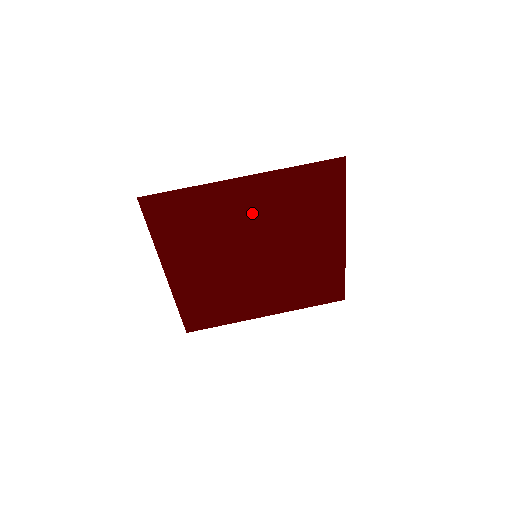
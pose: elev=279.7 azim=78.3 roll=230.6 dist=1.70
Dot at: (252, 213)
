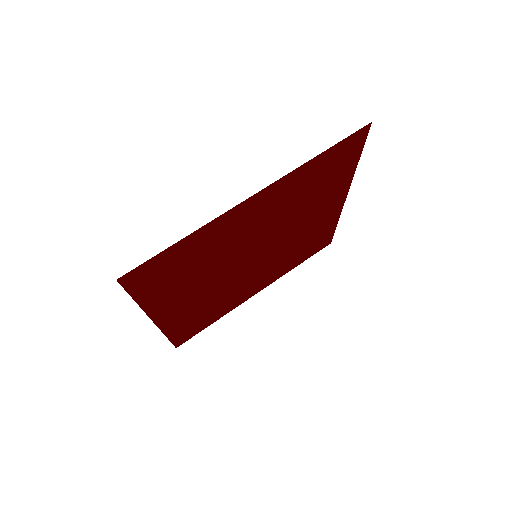
Dot at: (259, 223)
